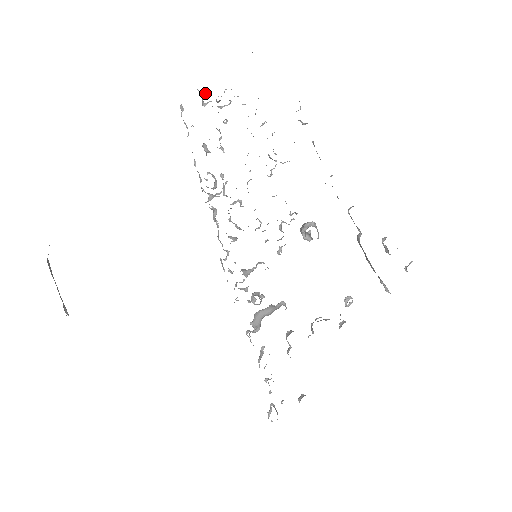
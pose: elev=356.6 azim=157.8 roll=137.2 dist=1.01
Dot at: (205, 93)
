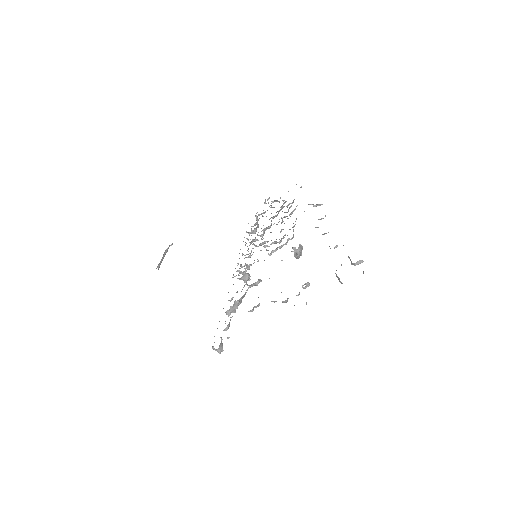
Dot at: occluded
